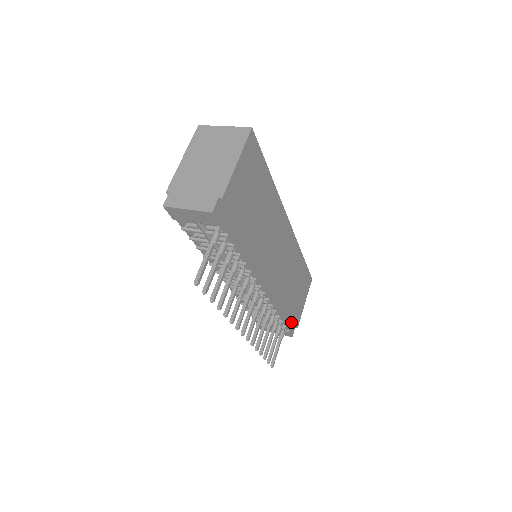
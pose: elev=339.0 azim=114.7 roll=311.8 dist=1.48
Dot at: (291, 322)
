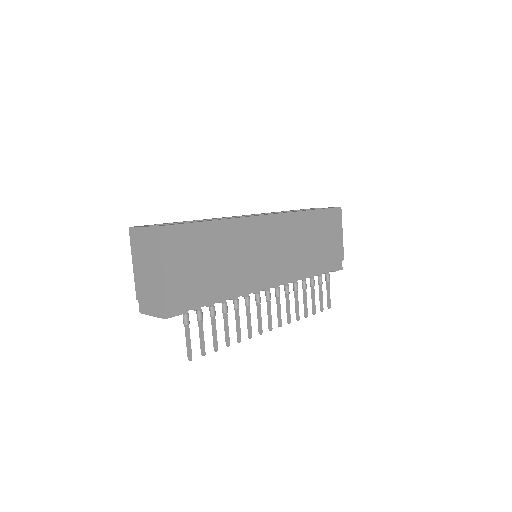
Dot at: (332, 263)
